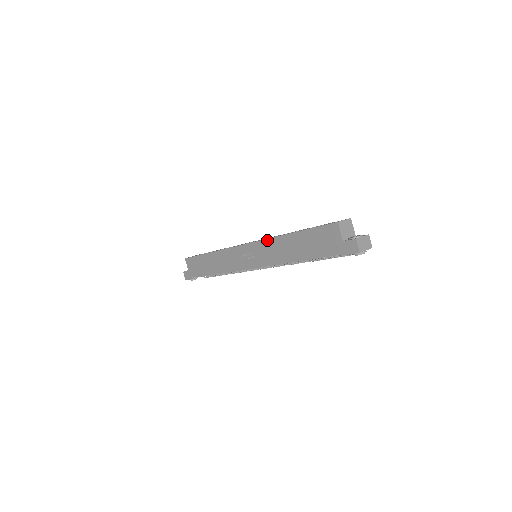
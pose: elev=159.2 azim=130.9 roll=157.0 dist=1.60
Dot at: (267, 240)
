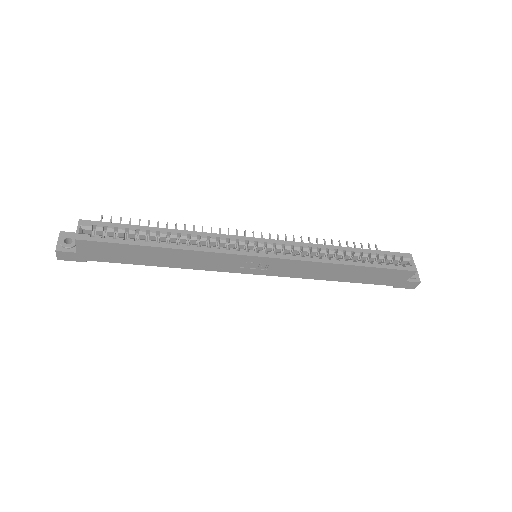
Dot at: (309, 262)
